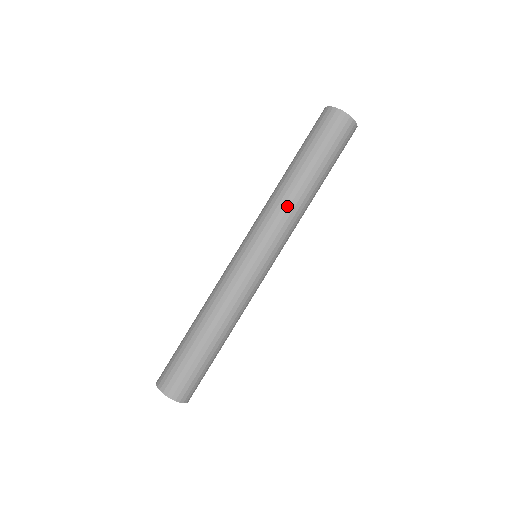
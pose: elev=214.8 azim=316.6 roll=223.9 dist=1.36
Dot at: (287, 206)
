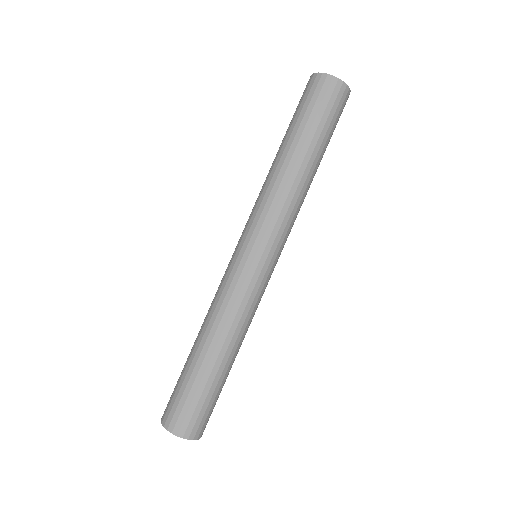
Dot at: (286, 194)
